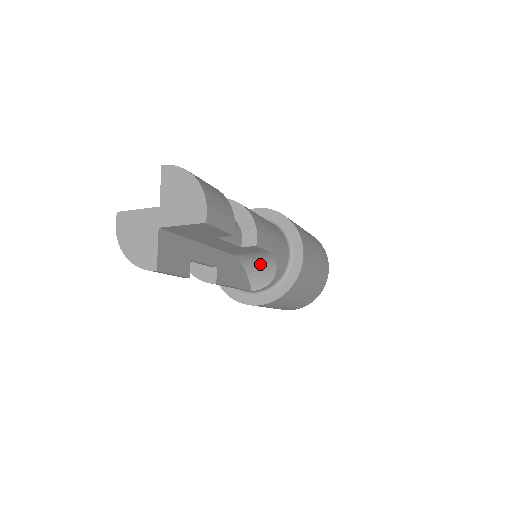
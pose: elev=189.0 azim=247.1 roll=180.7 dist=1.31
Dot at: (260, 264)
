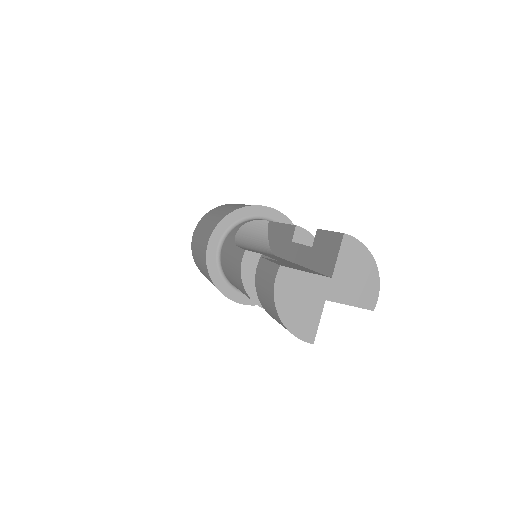
Dot at: occluded
